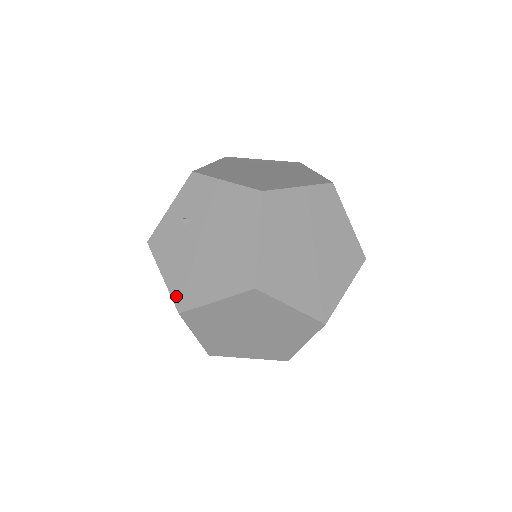
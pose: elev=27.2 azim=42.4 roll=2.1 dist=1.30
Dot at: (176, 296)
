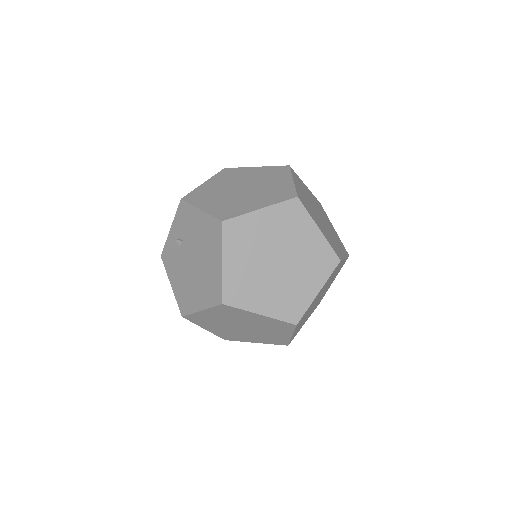
Dot at: (179, 303)
